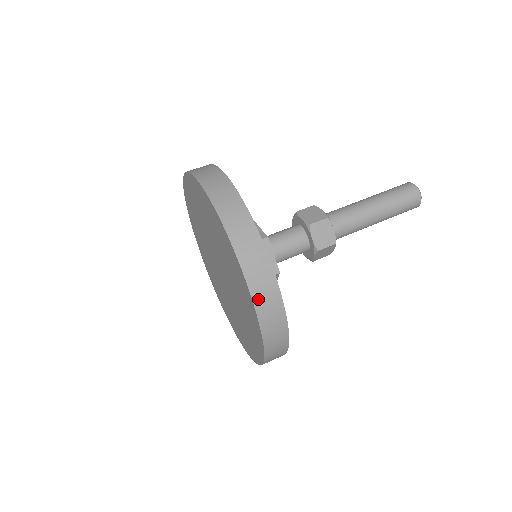
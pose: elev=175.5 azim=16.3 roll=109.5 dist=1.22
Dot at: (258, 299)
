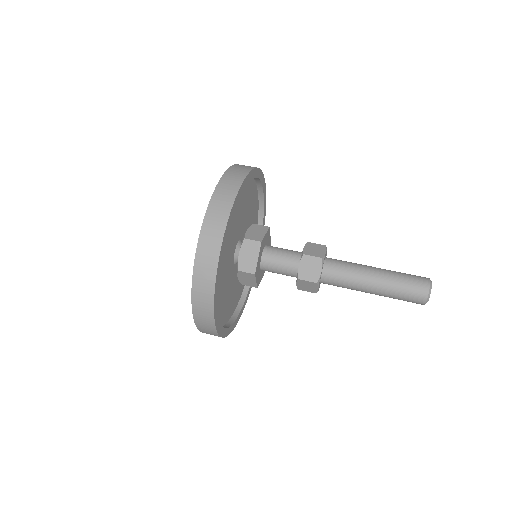
Dot at: (198, 266)
